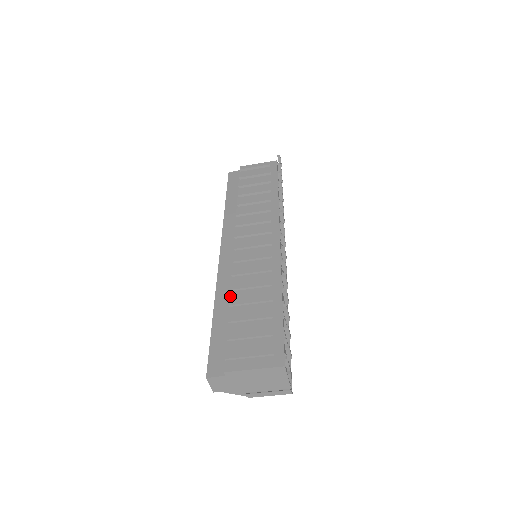
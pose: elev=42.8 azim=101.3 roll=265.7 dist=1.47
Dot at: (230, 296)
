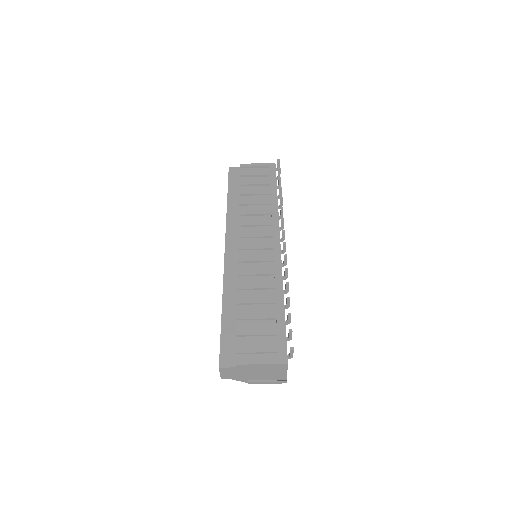
Dot at: (238, 295)
